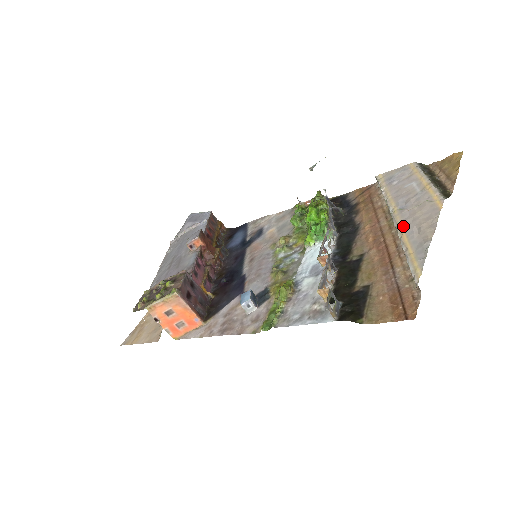
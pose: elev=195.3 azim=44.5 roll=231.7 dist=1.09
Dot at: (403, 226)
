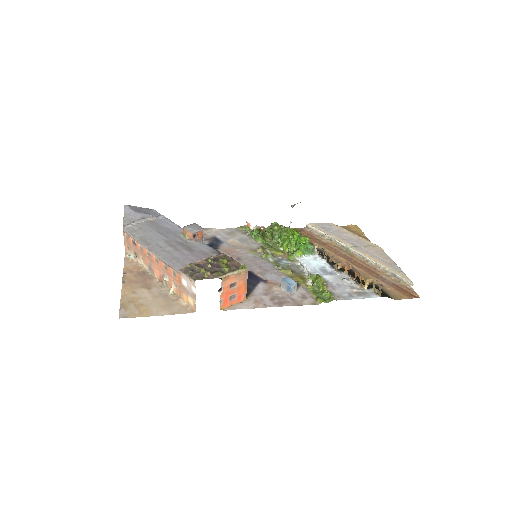
Dot at: (369, 255)
